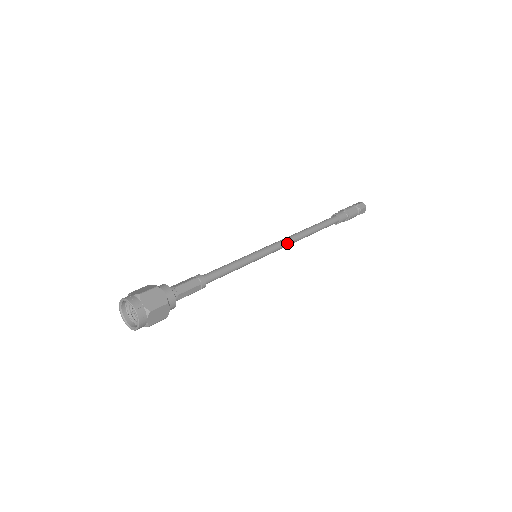
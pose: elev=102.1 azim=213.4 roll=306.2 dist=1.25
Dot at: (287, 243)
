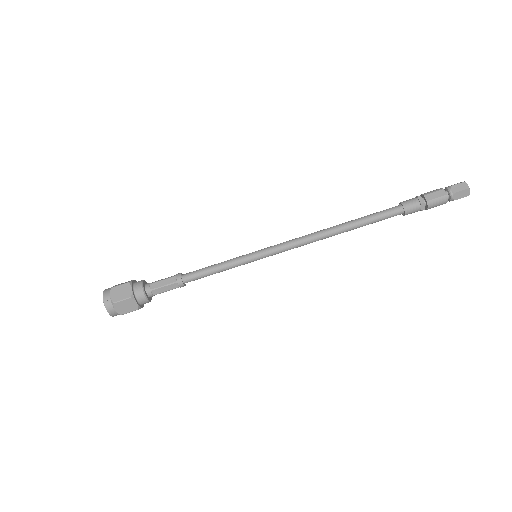
Dot at: (302, 242)
